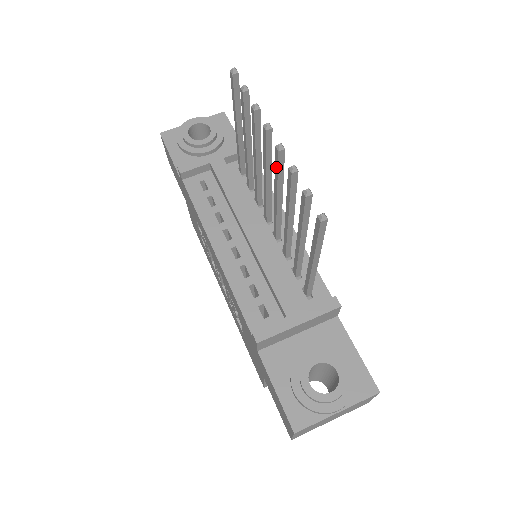
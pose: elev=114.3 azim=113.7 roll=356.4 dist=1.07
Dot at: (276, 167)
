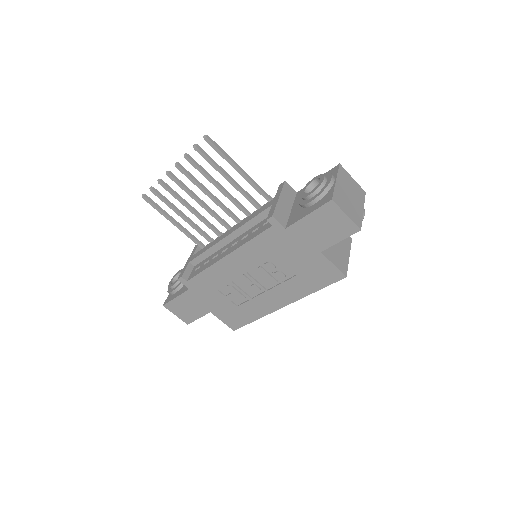
Dot at: (187, 176)
